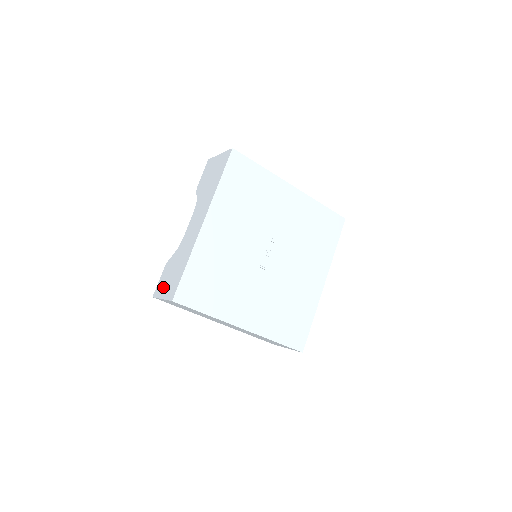
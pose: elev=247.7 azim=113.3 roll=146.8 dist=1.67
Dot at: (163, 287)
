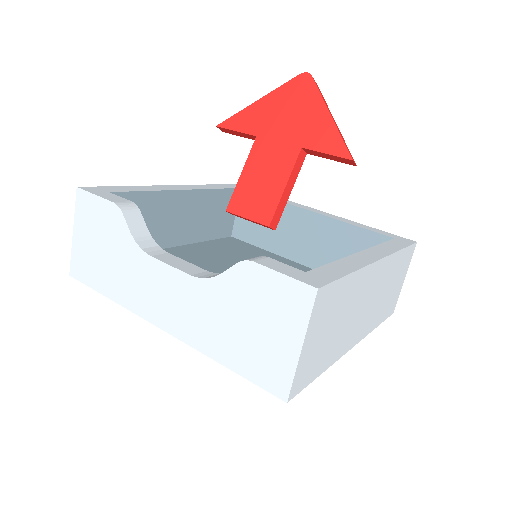
Dot at: (85, 226)
